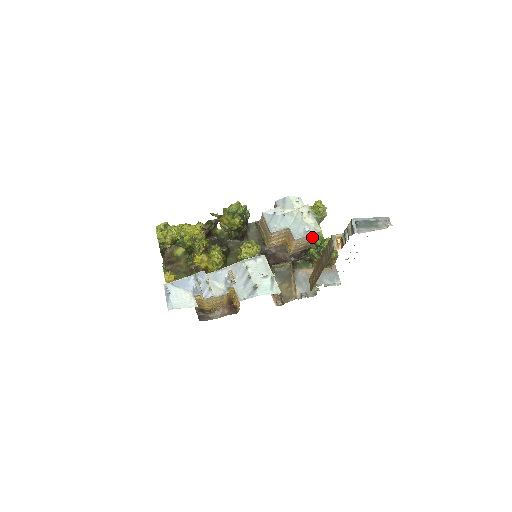
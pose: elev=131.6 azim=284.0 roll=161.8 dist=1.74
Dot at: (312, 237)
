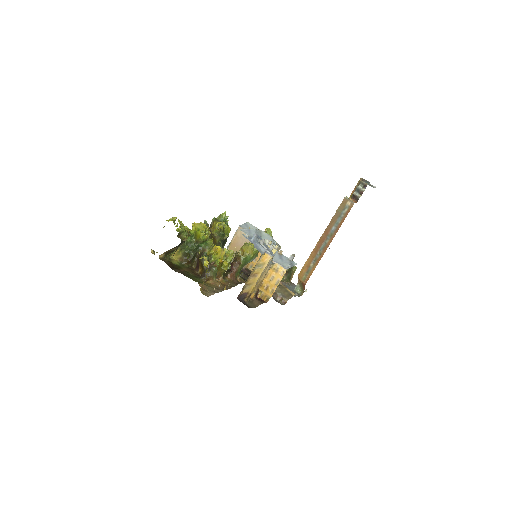
Dot at: occluded
